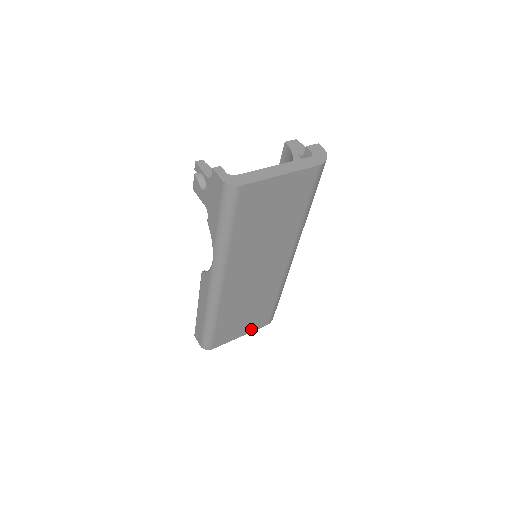
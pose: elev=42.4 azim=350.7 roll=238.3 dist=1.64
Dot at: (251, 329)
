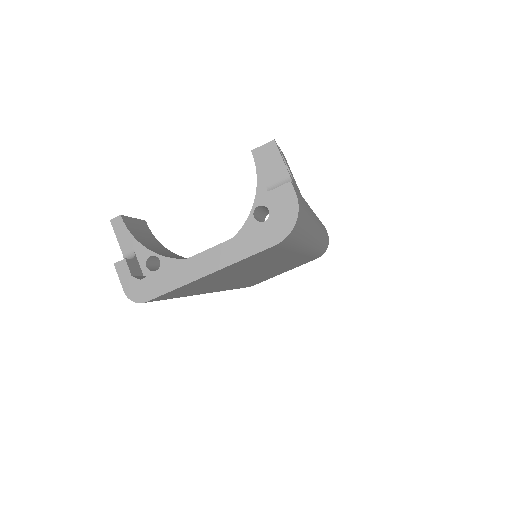
Dot at: (295, 267)
